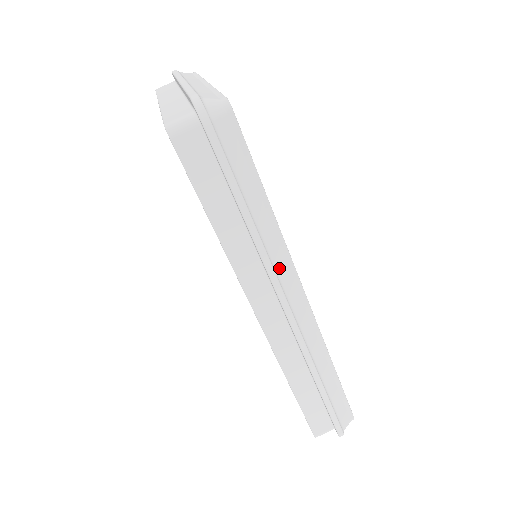
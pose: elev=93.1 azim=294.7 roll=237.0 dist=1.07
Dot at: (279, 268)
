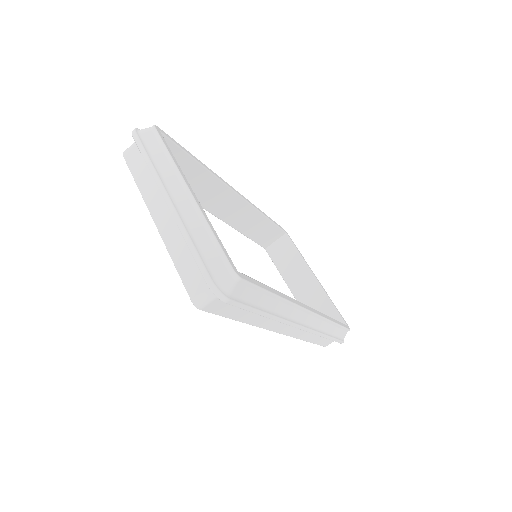
Dot at: (290, 315)
